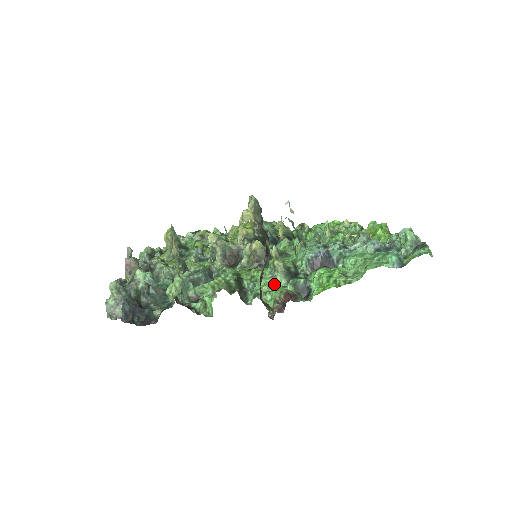
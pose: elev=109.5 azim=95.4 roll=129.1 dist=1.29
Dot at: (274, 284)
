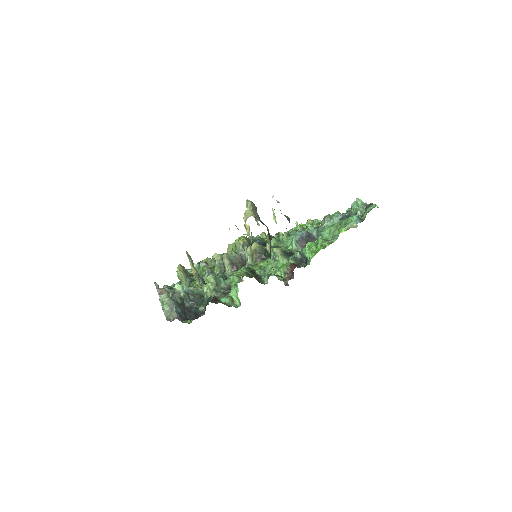
Dot at: (279, 264)
